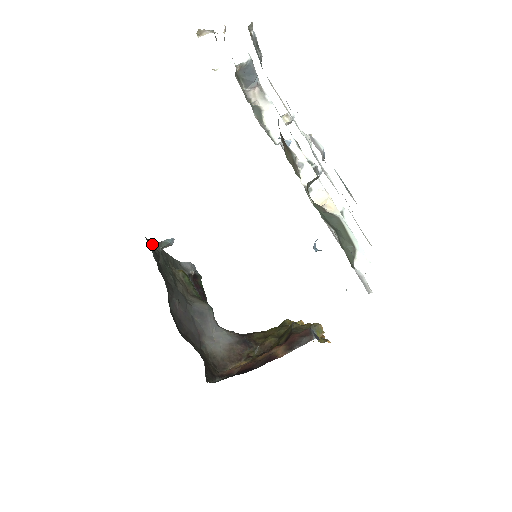
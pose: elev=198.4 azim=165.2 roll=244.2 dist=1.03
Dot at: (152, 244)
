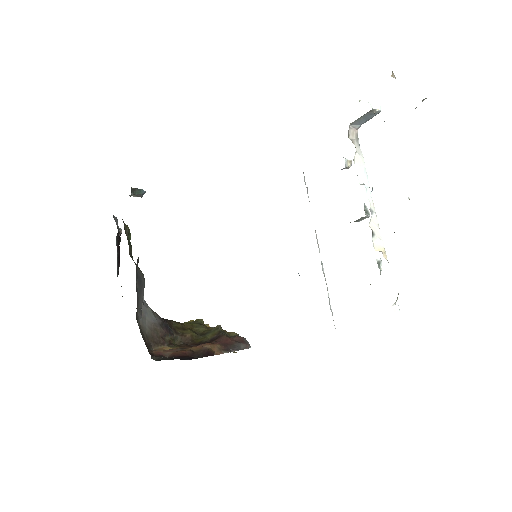
Dot at: occluded
